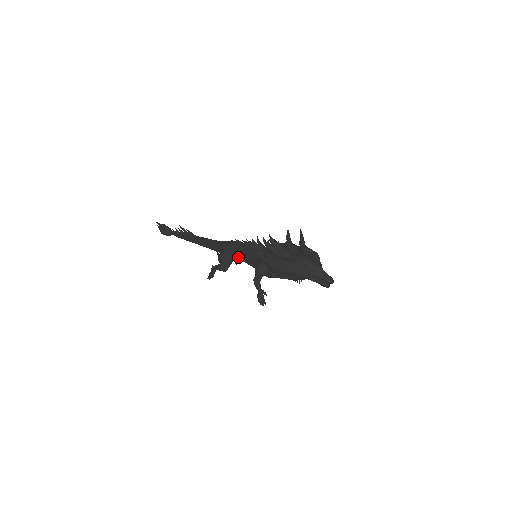
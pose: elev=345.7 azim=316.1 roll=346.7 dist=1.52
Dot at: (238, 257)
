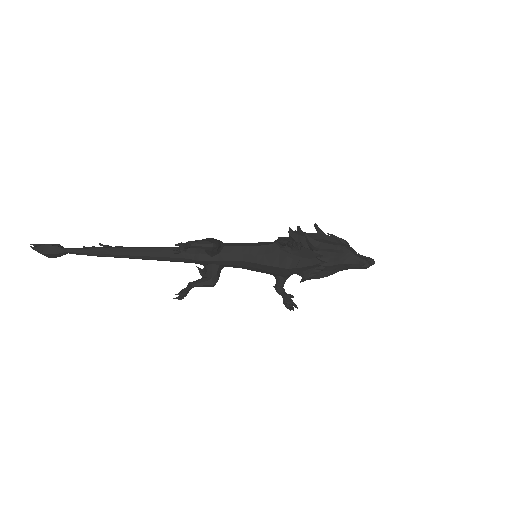
Dot at: (236, 245)
